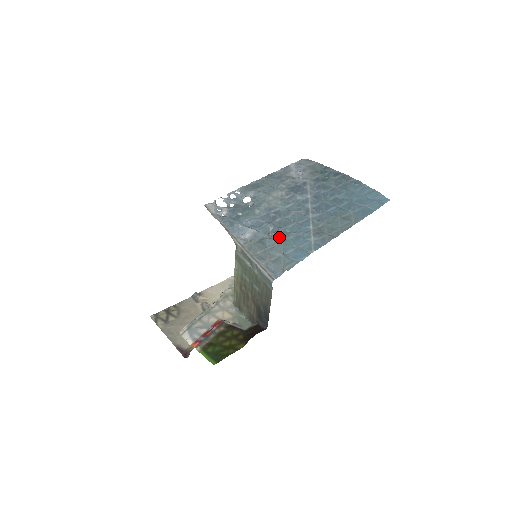
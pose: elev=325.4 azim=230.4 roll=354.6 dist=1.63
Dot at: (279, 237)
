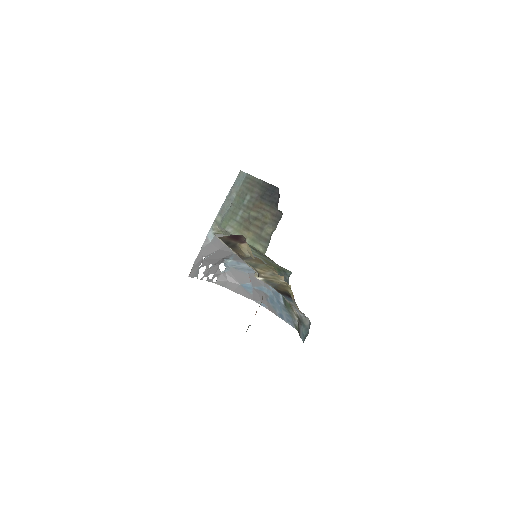
Dot at: occluded
